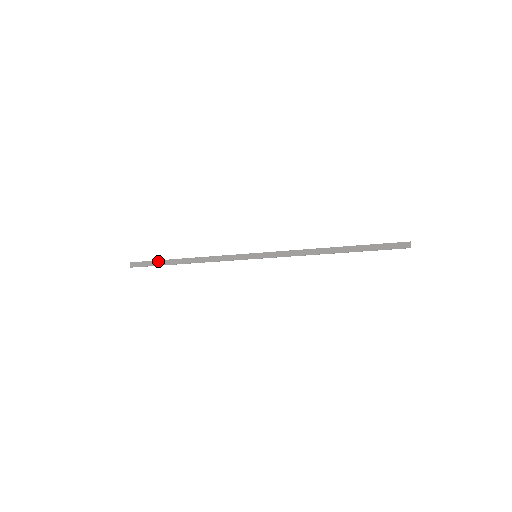
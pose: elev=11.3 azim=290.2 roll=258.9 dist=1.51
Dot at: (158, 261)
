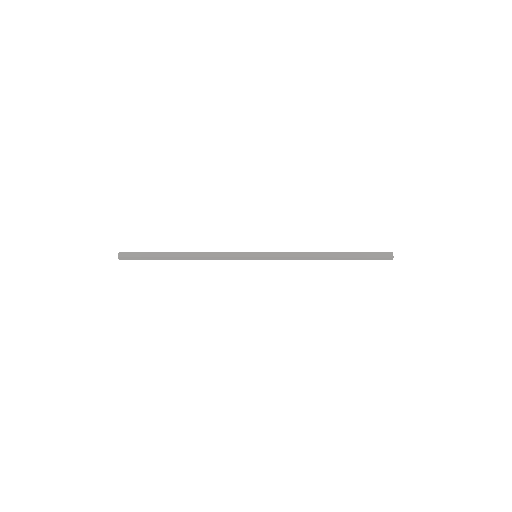
Dot at: (152, 258)
